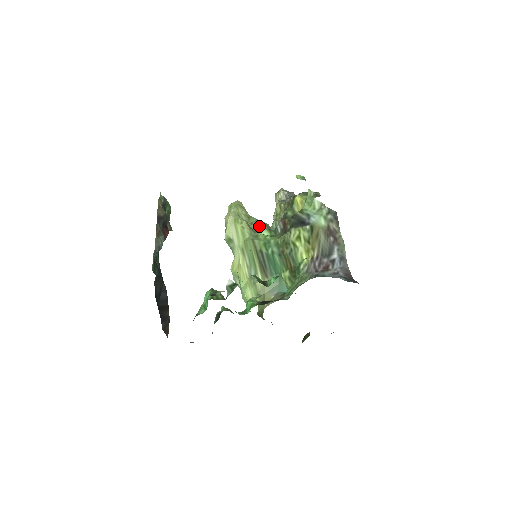
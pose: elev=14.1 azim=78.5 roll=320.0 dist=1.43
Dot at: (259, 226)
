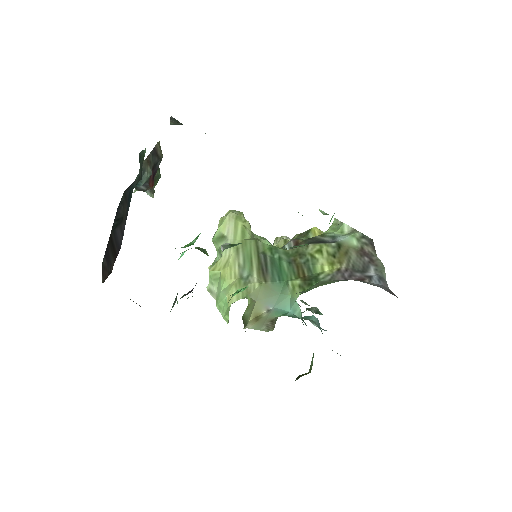
Dot at: occluded
